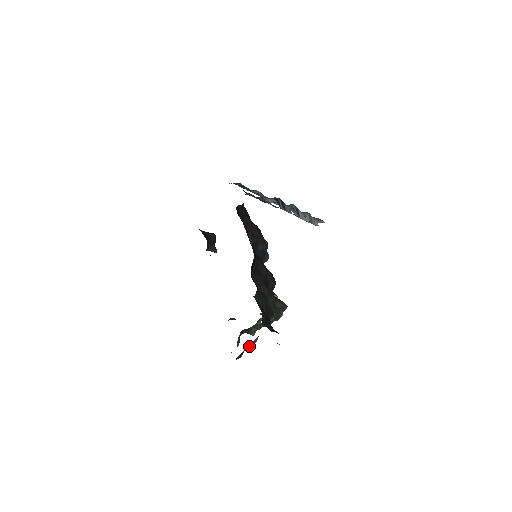
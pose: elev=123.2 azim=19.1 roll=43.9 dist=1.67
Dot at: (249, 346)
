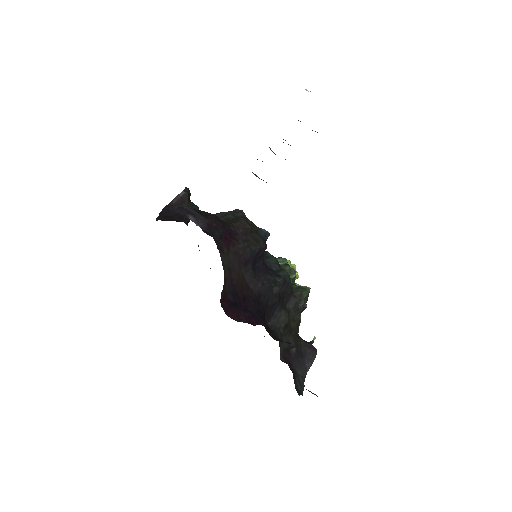
Dot at: occluded
